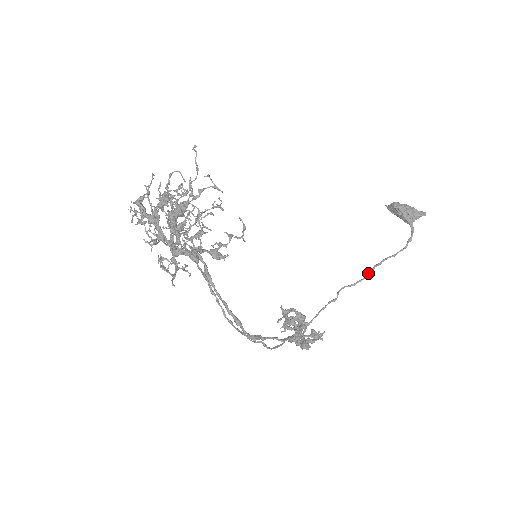
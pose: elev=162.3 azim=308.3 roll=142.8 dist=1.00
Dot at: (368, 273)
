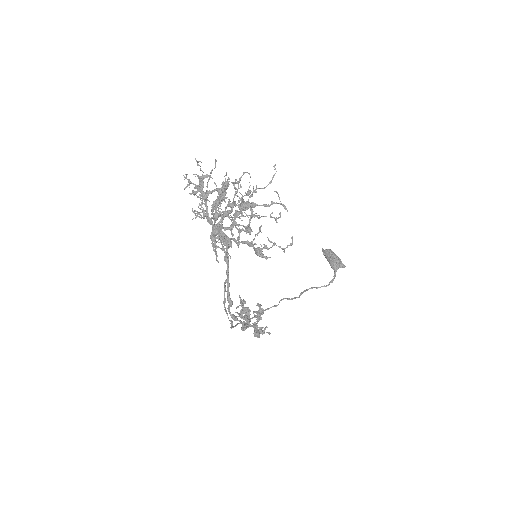
Dot at: (301, 294)
